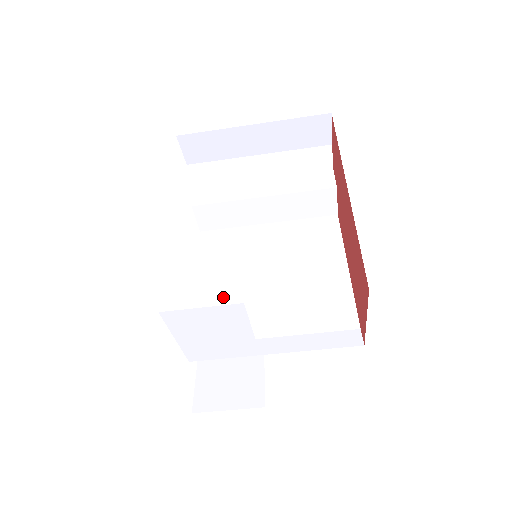
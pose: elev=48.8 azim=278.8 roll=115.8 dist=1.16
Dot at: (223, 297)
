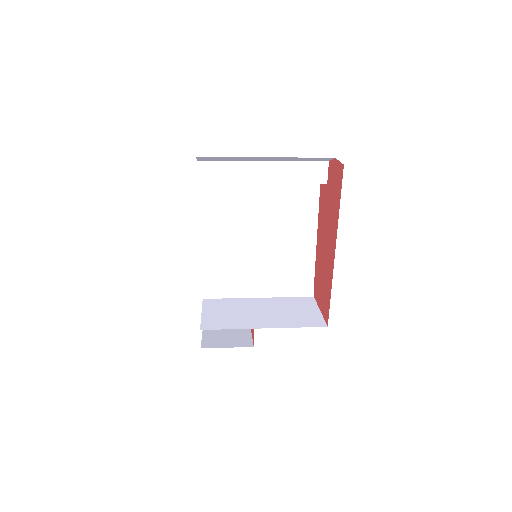
Dot at: (223, 251)
